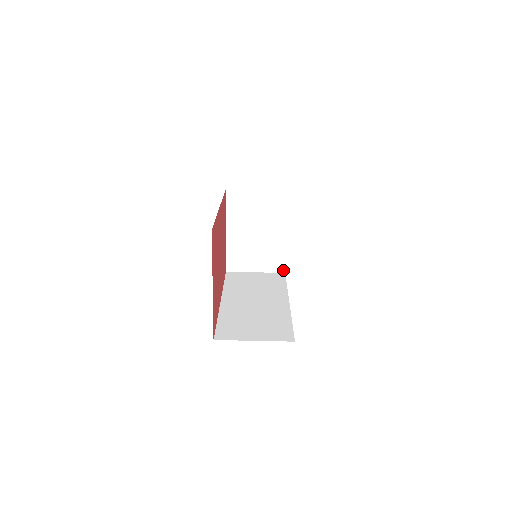
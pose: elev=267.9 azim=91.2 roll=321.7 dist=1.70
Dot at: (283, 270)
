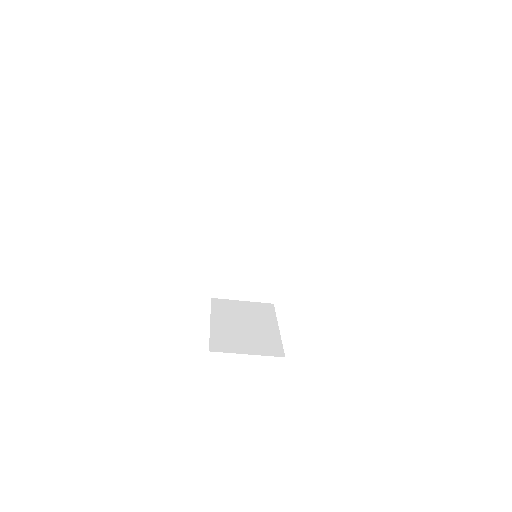
Dot at: (297, 169)
